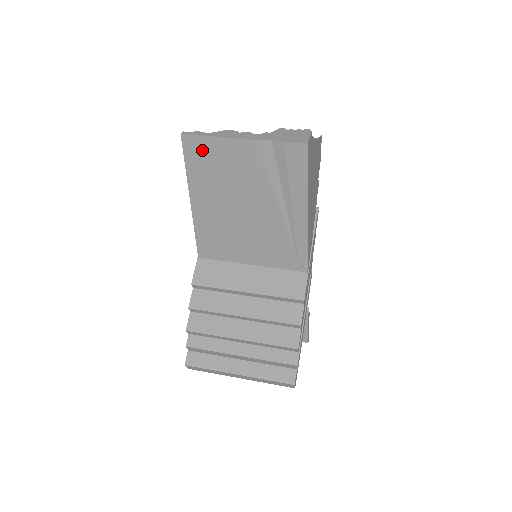
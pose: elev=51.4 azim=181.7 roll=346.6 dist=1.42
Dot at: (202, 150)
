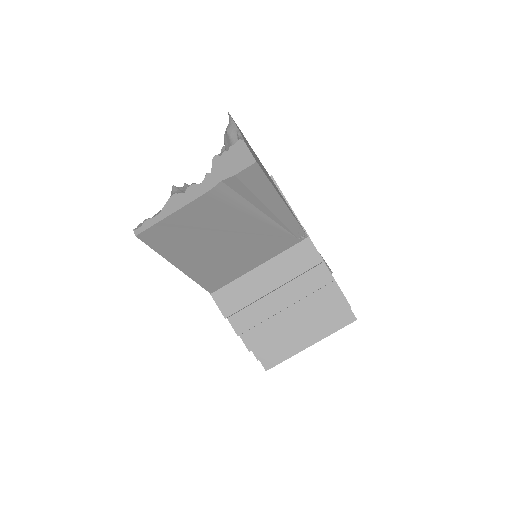
Dot at: (164, 232)
